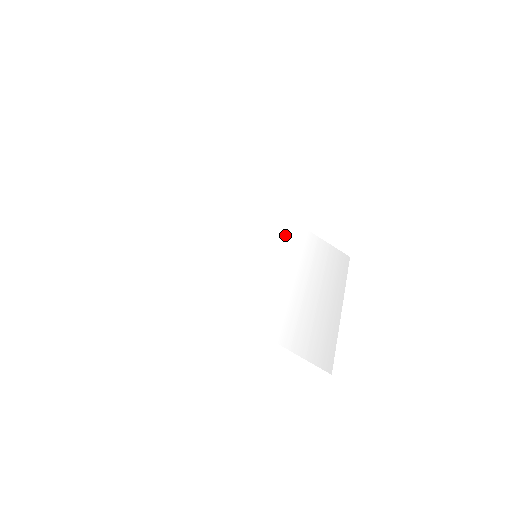
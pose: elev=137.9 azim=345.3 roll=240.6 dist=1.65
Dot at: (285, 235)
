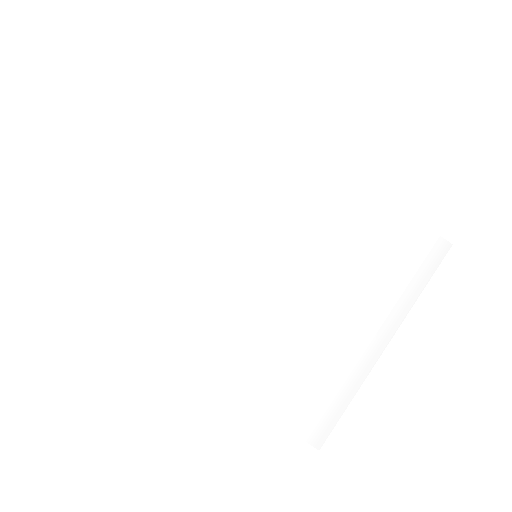
Dot at: (327, 210)
